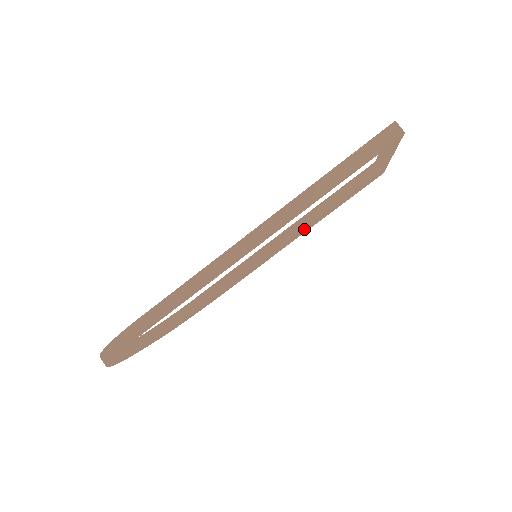
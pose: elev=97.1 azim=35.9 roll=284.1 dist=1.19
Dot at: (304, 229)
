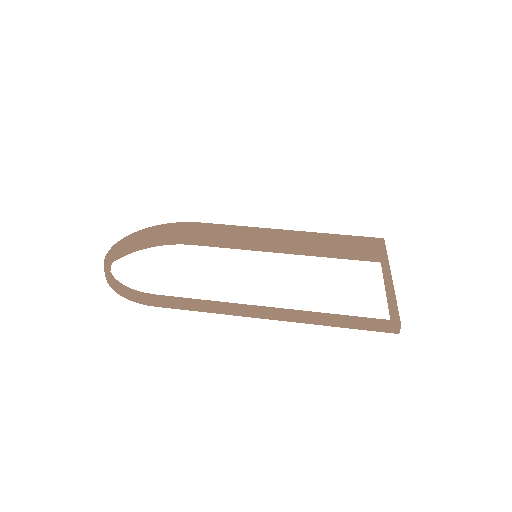
Dot at: occluded
